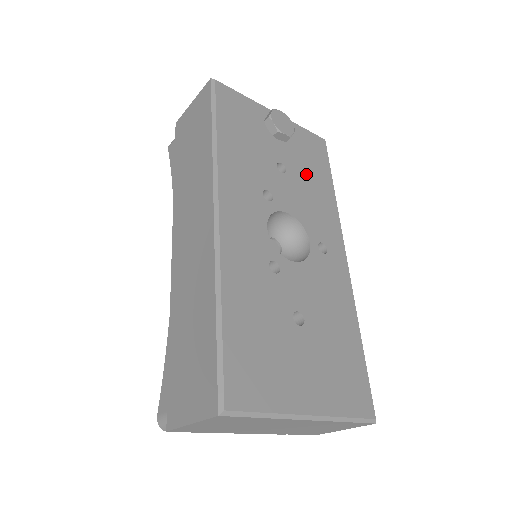
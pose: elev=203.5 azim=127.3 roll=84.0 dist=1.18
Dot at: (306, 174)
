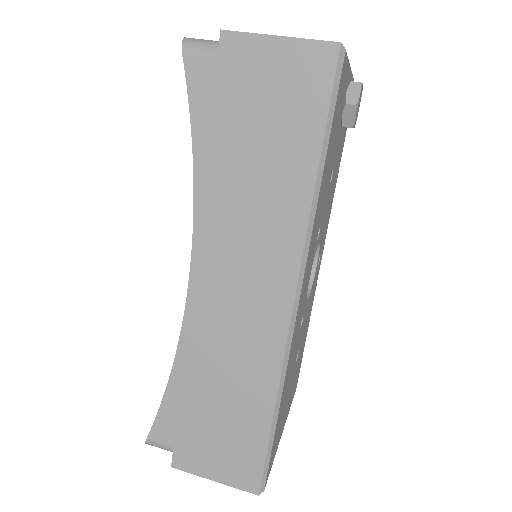
Dot at: occluded
